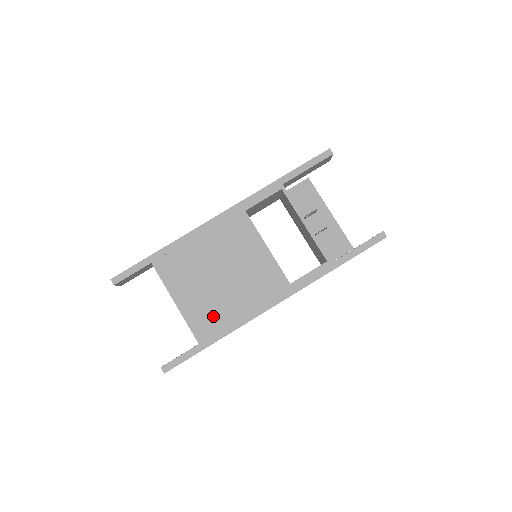
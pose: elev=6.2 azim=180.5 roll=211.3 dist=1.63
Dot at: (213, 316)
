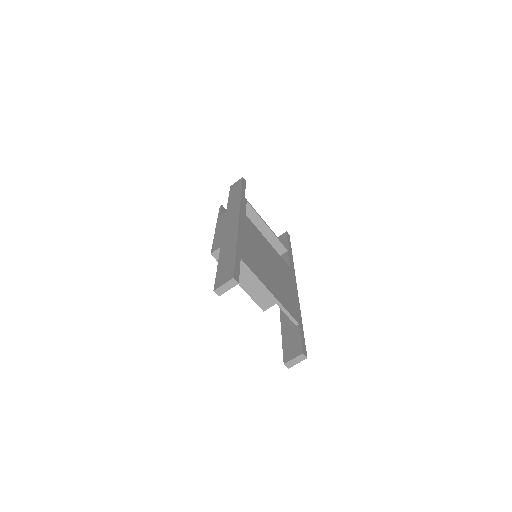
Dot at: (288, 299)
